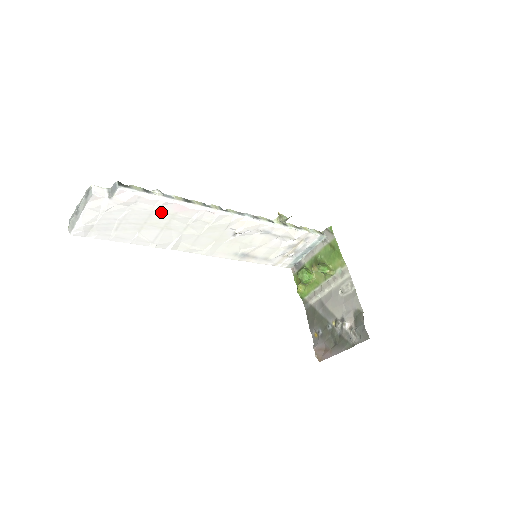
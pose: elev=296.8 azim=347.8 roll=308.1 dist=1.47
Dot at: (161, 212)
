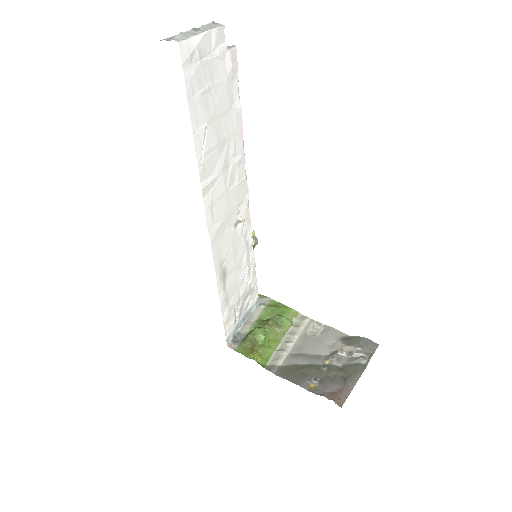
Dot at: (231, 118)
